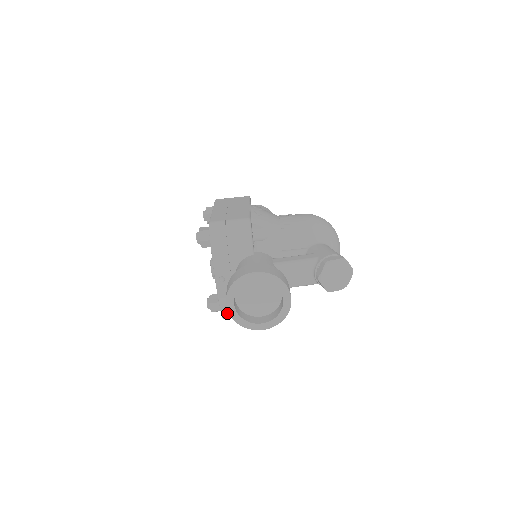
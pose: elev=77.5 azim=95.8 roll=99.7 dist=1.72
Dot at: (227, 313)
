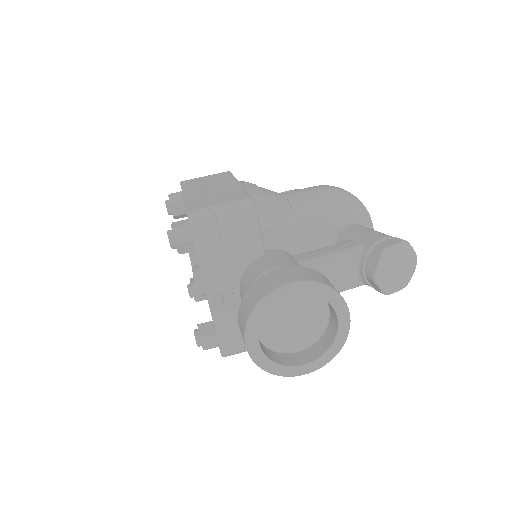
Dot at: (230, 349)
